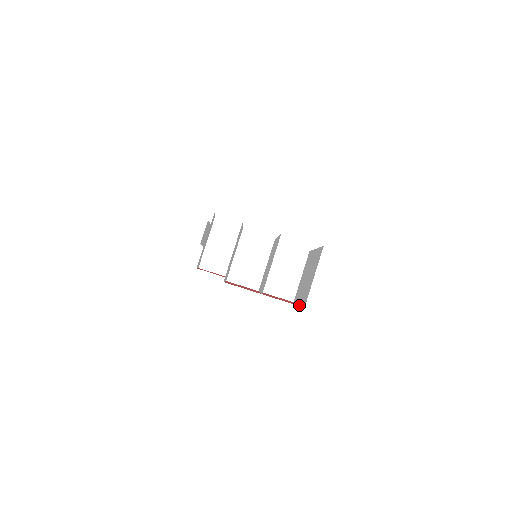
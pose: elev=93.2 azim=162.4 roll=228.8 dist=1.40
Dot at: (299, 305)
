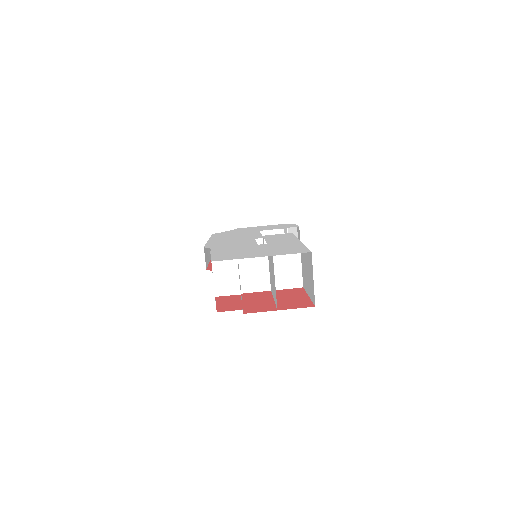
Dot at: (309, 300)
